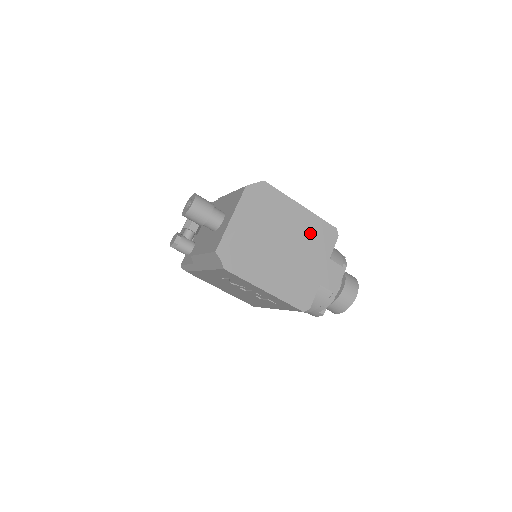
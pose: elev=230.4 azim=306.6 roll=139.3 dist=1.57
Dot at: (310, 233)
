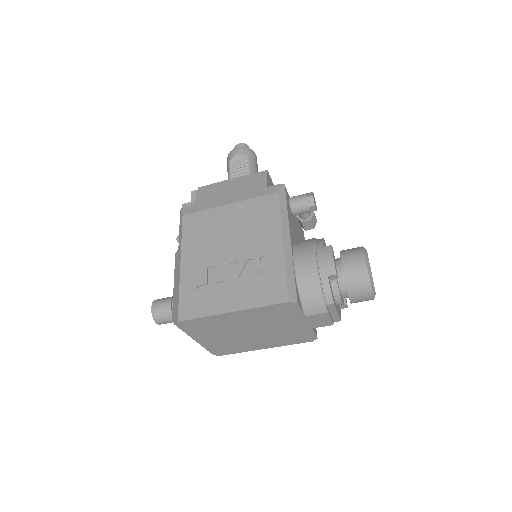
Dot at: (263, 317)
